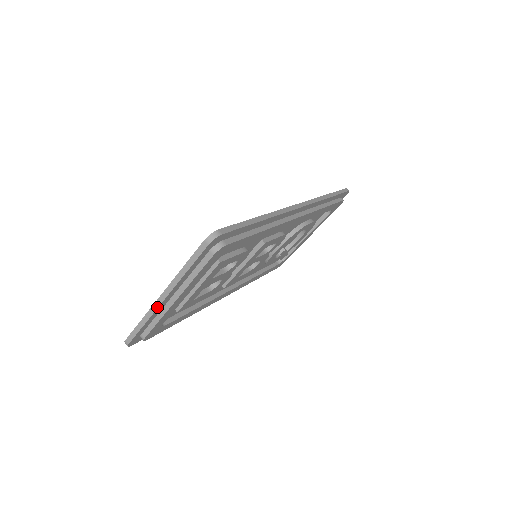
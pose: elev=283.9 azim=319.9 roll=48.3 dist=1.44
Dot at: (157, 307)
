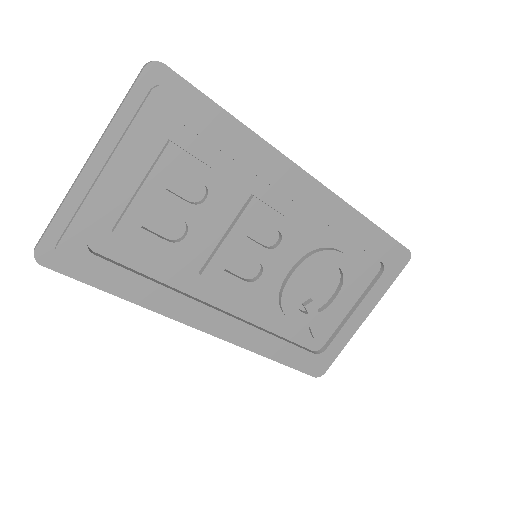
Dot at: (78, 176)
